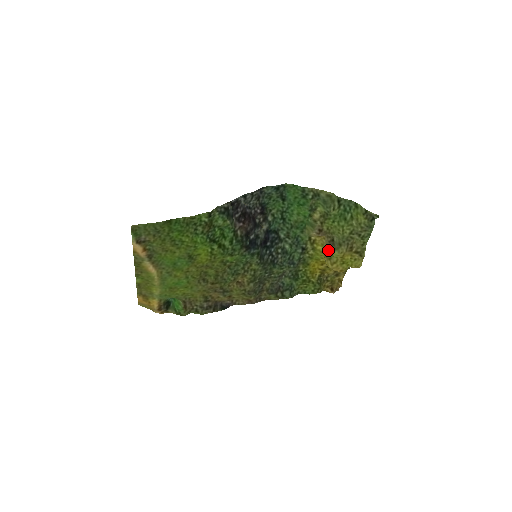
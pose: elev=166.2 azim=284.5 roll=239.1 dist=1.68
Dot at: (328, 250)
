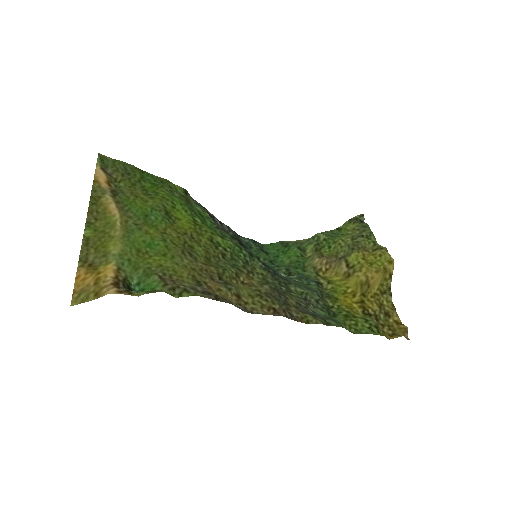
Dot at: (344, 265)
